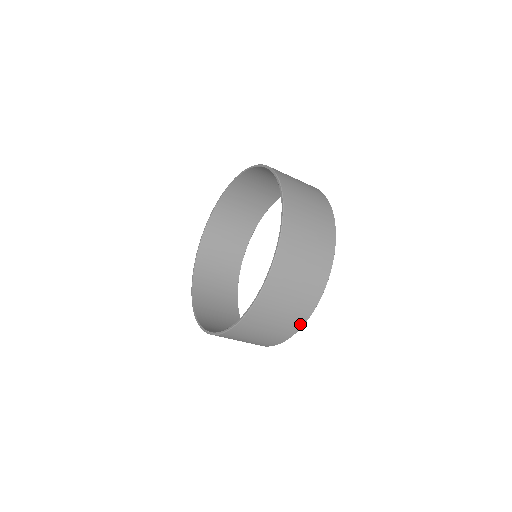
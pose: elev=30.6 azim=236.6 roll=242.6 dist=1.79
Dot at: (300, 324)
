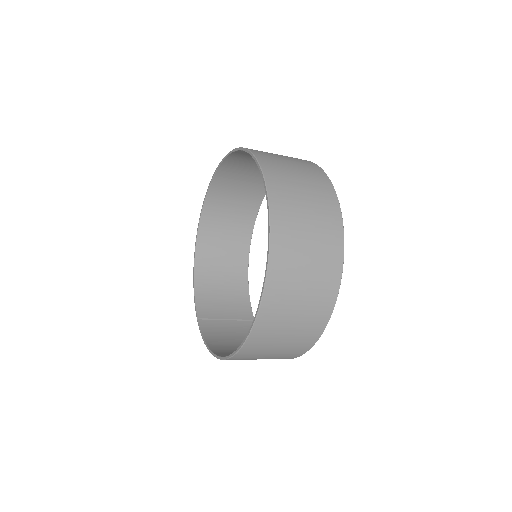
Dot at: occluded
